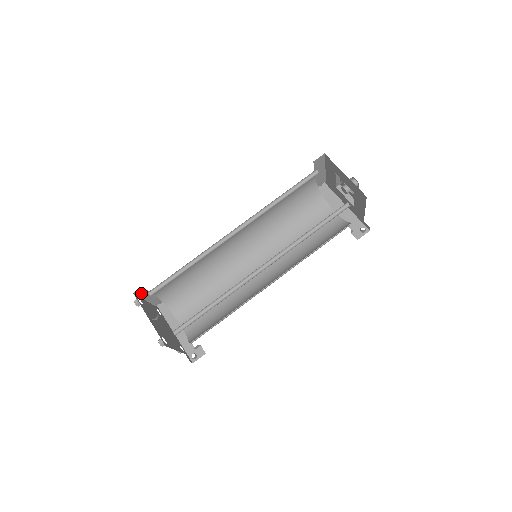
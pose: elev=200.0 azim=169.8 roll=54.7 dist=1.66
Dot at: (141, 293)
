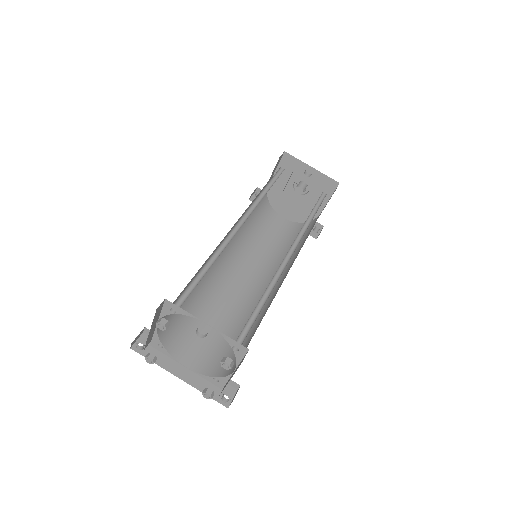
Dot at: (156, 314)
